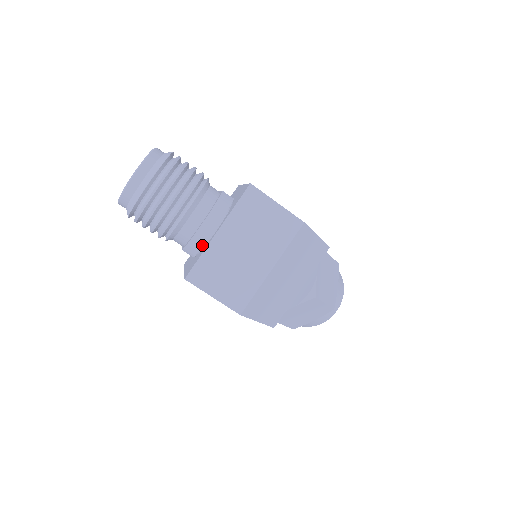
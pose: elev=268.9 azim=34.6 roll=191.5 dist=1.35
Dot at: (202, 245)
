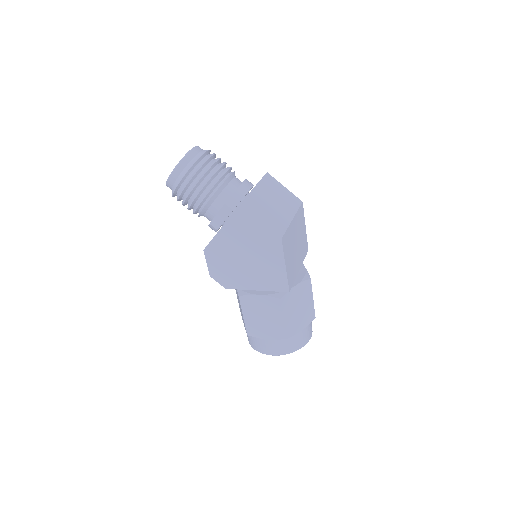
Dot at: (243, 196)
